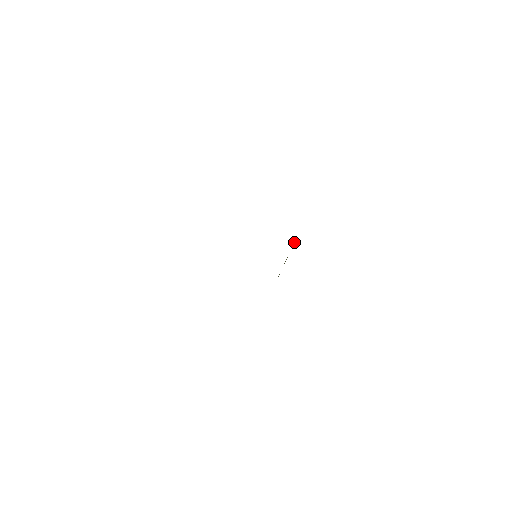
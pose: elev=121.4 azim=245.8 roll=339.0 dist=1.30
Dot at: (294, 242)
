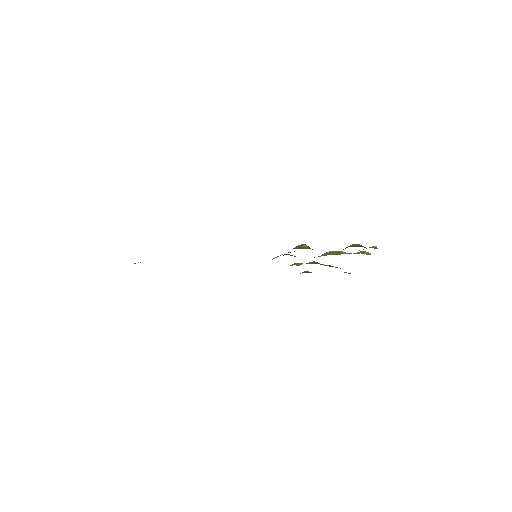
Dot at: occluded
